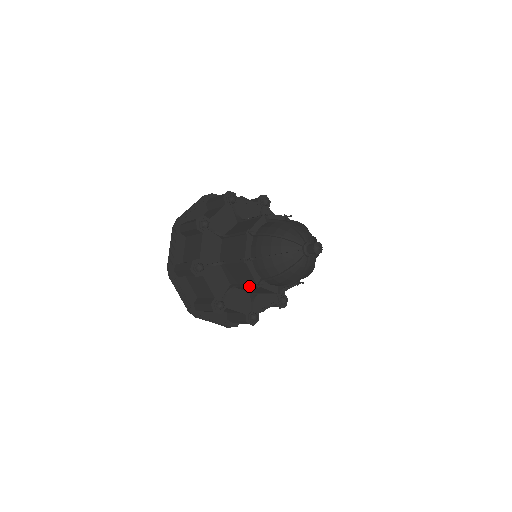
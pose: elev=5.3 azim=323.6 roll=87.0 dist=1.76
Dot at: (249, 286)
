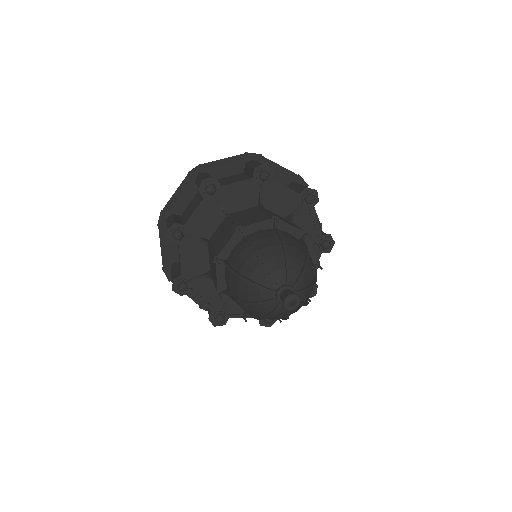
Dot at: (216, 287)
